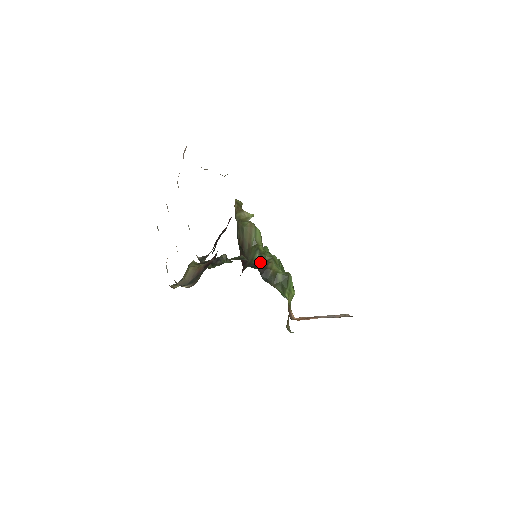
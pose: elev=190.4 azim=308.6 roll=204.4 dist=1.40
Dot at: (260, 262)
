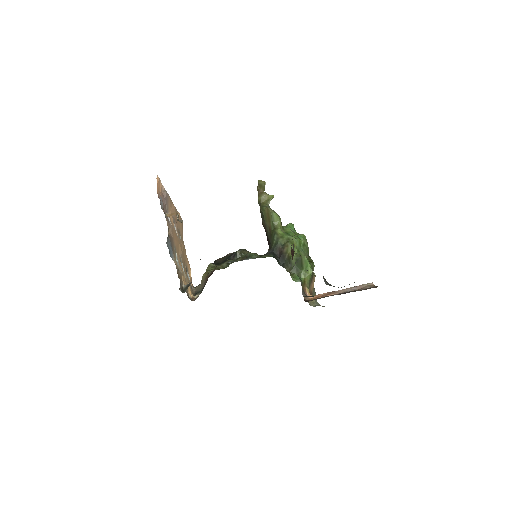
Dot at: (277, 247)
